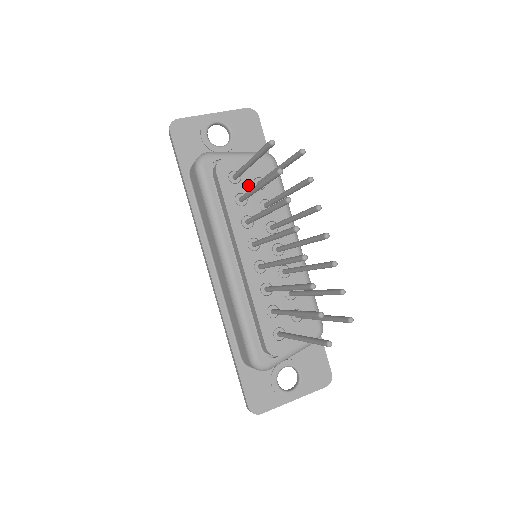
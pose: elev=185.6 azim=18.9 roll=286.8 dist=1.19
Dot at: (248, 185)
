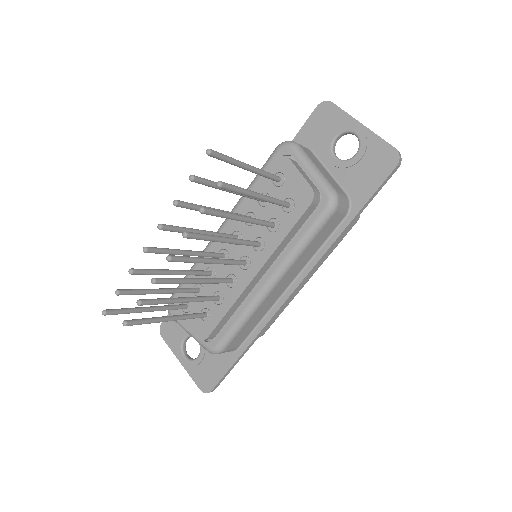
Dot at: (280, 196)
